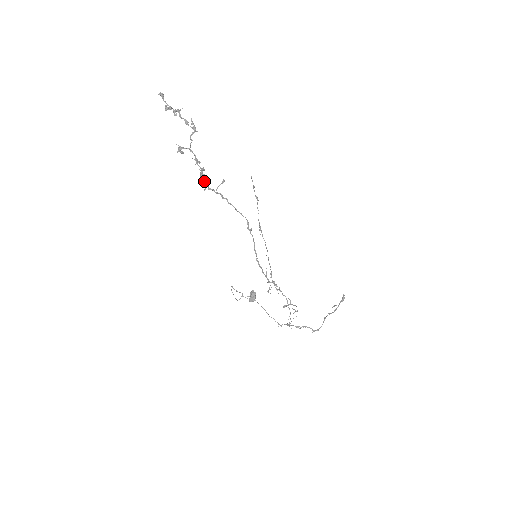
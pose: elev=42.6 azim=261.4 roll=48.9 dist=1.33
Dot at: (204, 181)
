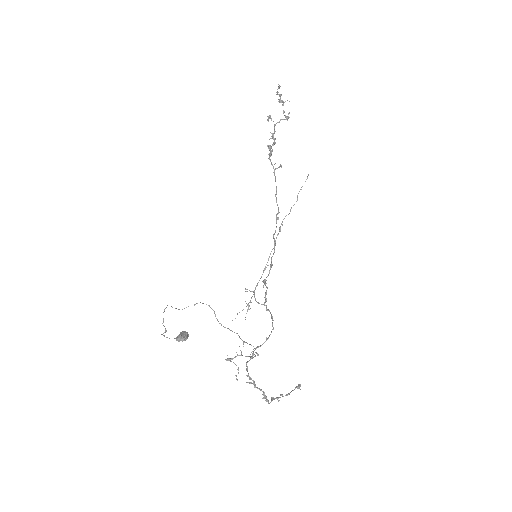
Dot at: (272, 149)
